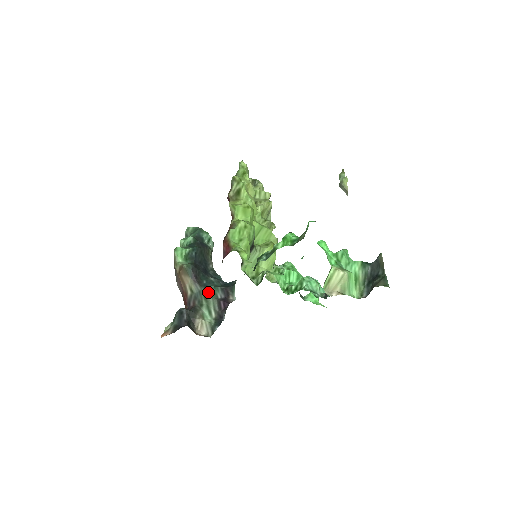
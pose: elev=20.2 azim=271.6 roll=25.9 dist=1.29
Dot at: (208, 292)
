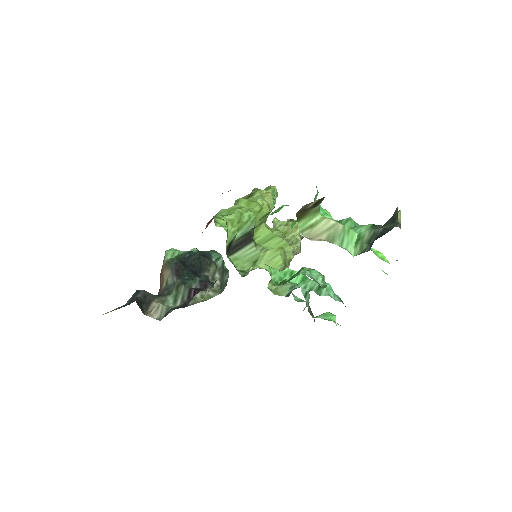
Dot at: (183, 283)
